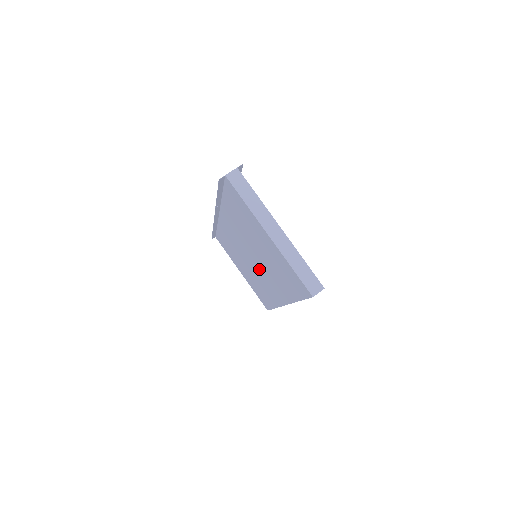
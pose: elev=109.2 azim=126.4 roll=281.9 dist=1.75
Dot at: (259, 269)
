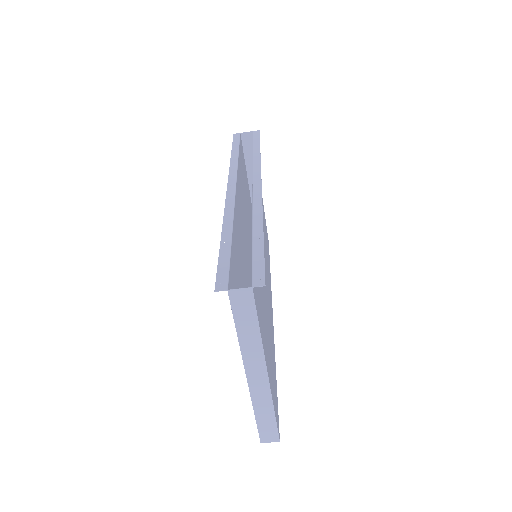
Dot at: (251, 273)
